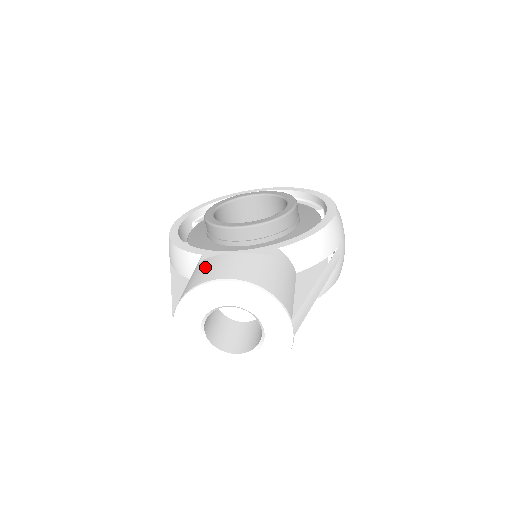
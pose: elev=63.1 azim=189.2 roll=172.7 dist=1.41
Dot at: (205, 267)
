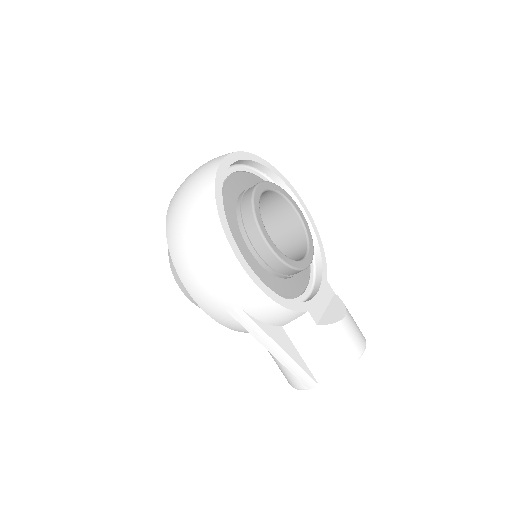
Dot at: (345, 337)
